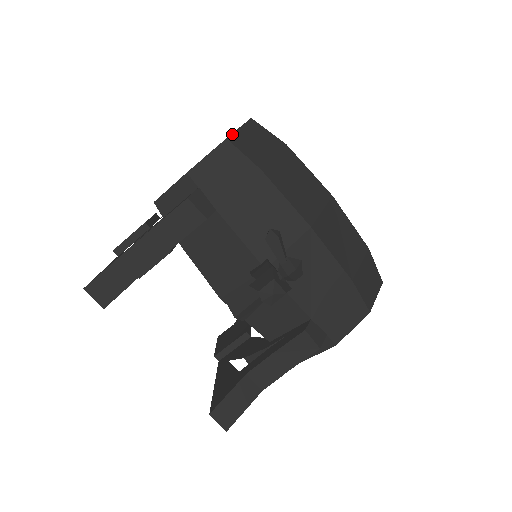
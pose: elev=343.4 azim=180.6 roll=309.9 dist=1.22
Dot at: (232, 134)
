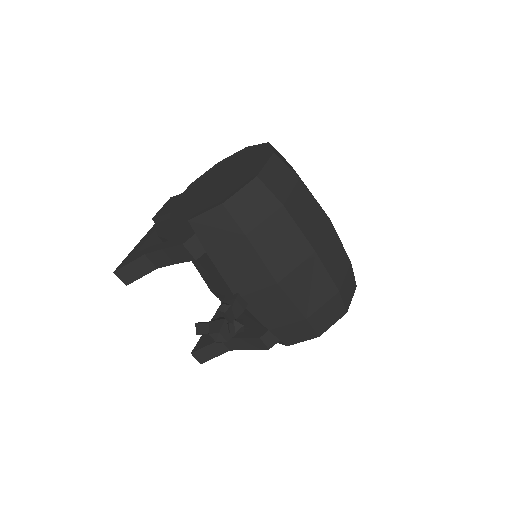
Dot at: (230, 198)
